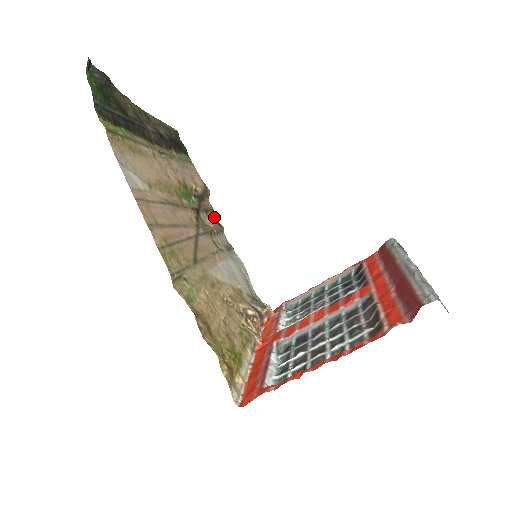
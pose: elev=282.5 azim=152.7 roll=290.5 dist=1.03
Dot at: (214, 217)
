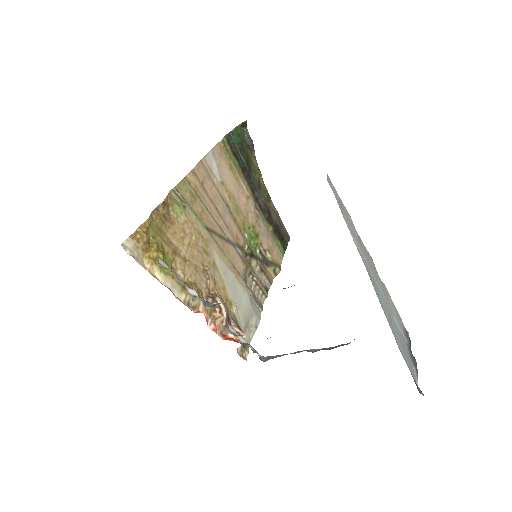
Dot at: (267, 284)
